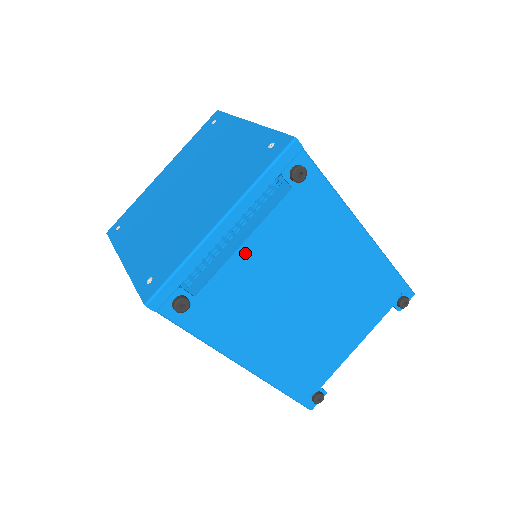
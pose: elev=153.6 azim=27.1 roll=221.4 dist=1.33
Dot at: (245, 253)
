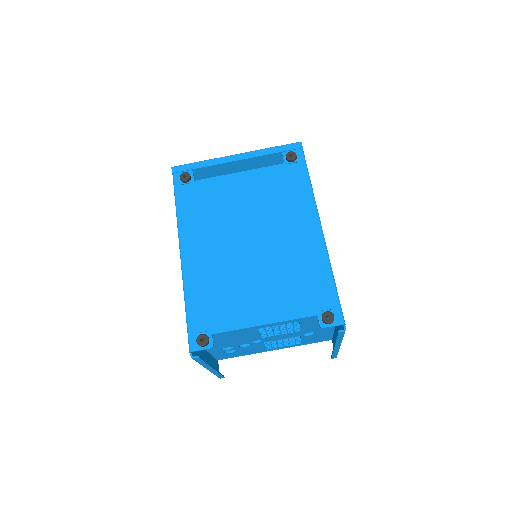
Dot at: (236, 178)
